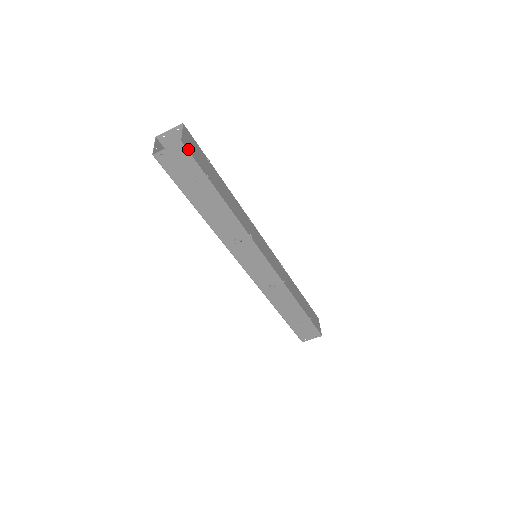
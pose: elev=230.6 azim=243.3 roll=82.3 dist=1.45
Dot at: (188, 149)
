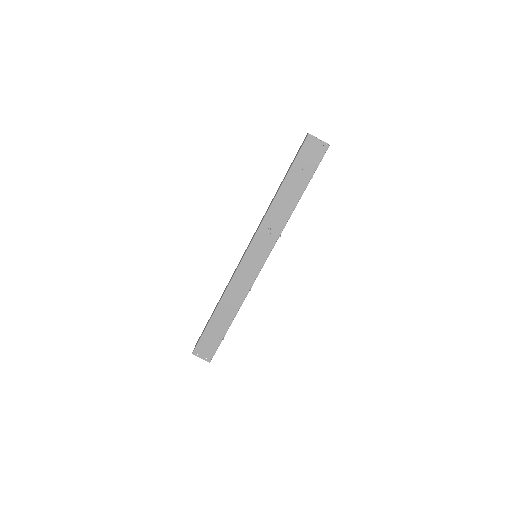
Dot at: occluded
